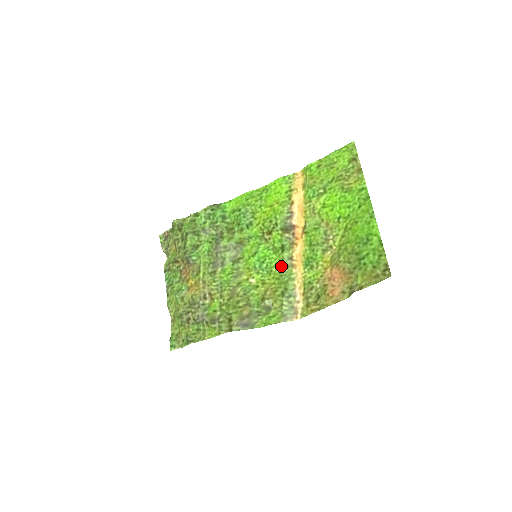
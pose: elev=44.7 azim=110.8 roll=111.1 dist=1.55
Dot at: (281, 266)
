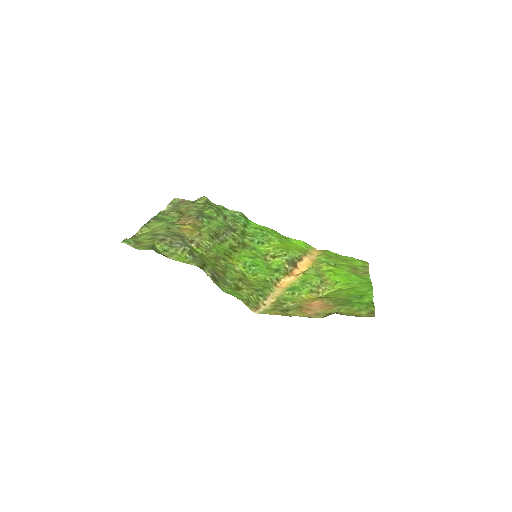
Dot at: (268, 277)
